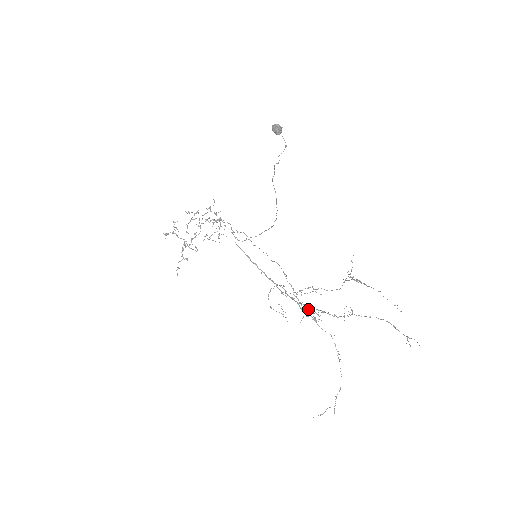
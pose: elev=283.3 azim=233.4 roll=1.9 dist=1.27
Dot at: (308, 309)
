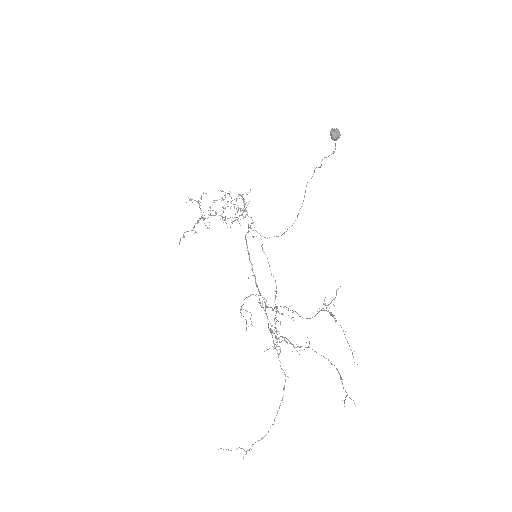
Dot at: occluded
